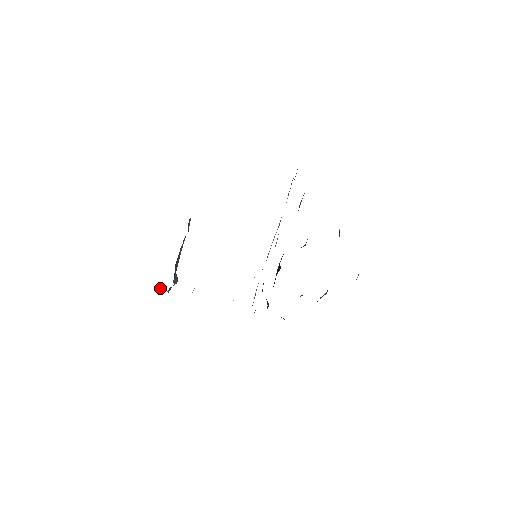
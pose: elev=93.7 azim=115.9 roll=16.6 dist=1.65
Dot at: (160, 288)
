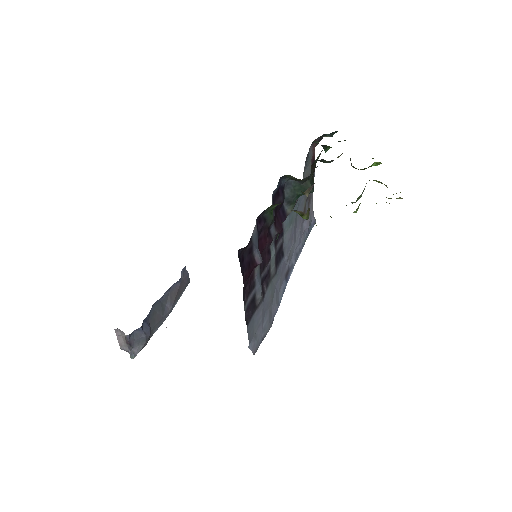
Dot at: (122, 339)
